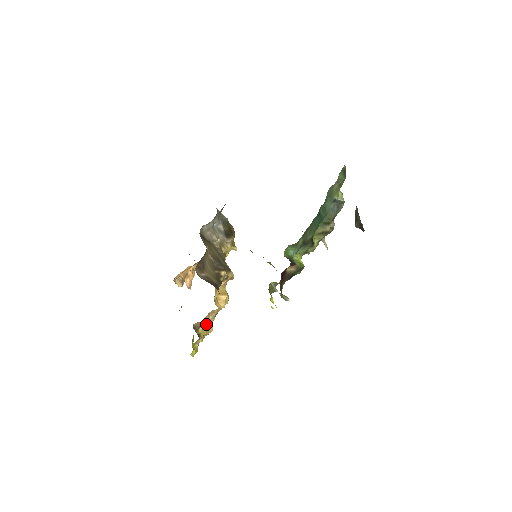
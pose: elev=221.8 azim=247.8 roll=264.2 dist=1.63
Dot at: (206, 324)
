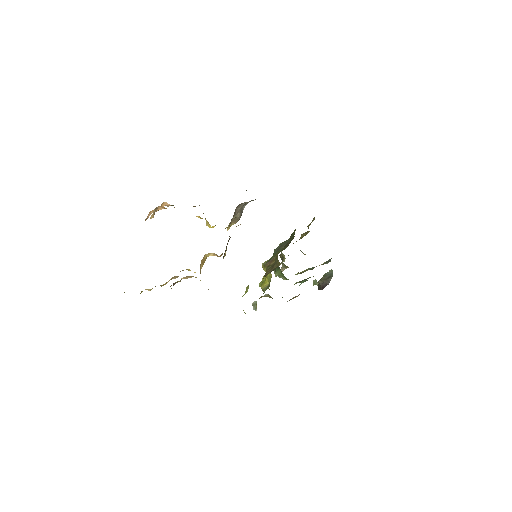
Dot at: occluded
